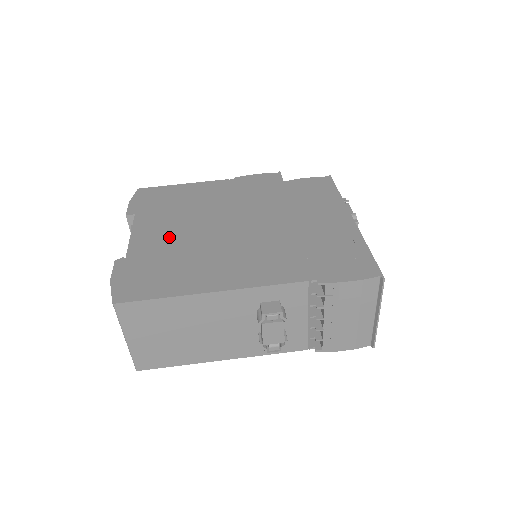
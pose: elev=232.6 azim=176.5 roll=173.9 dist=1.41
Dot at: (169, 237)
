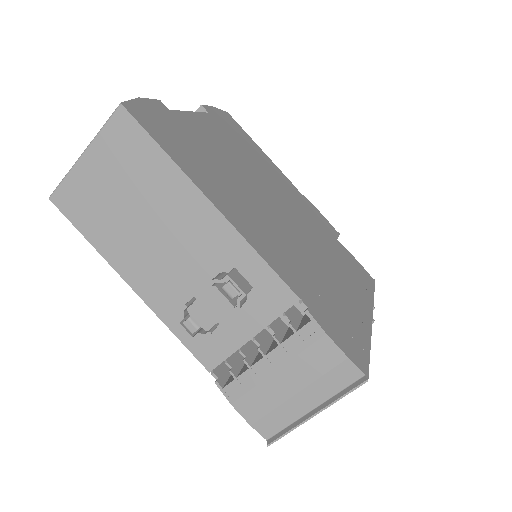
Dot at: (218, 147)
